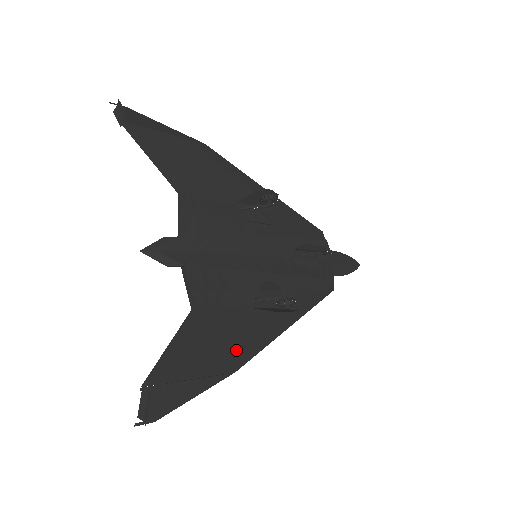
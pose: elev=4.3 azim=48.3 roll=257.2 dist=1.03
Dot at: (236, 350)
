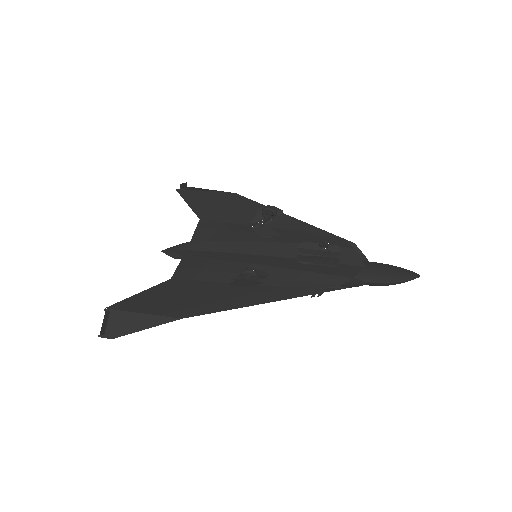
Dot at: (193, 306)
